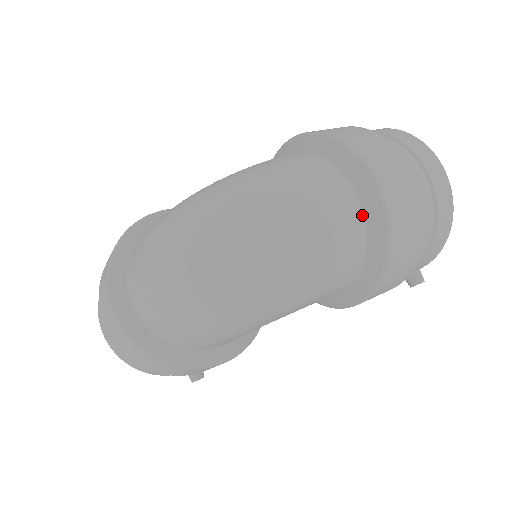
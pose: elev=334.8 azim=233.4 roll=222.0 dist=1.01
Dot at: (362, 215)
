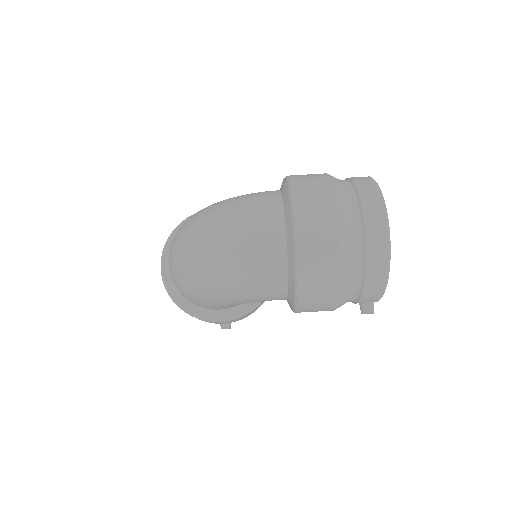
Dot at: (285, 249)
